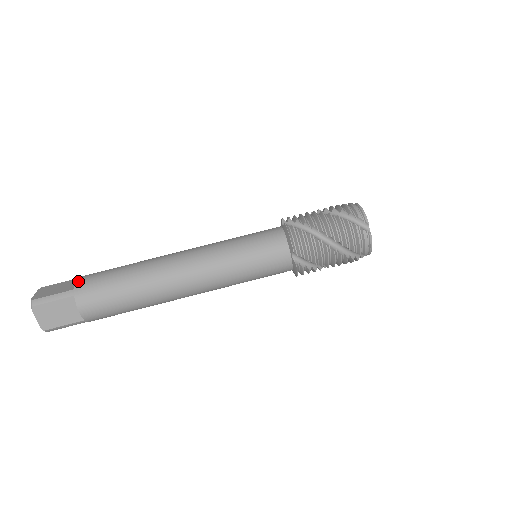
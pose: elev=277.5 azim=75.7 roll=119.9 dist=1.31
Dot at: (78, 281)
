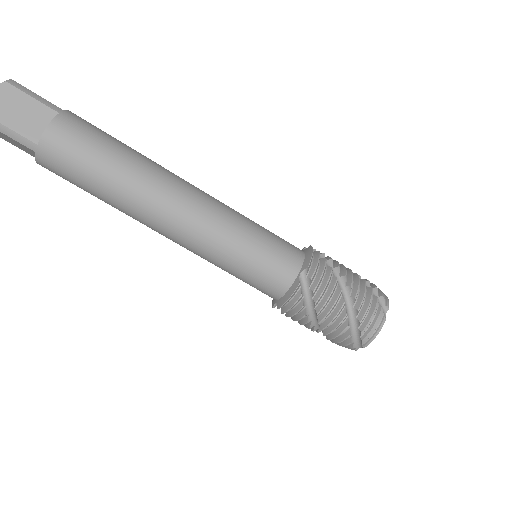
Dot at: occluded
